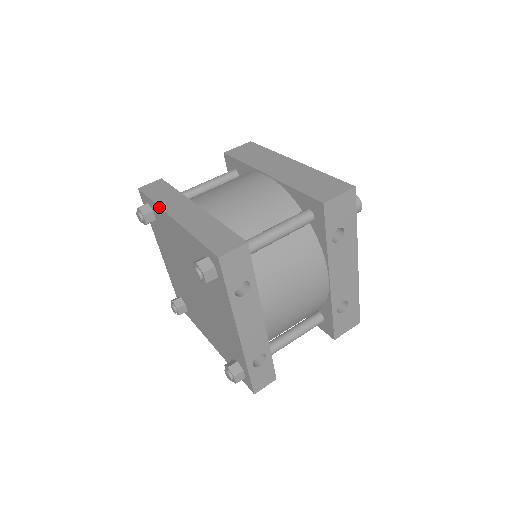
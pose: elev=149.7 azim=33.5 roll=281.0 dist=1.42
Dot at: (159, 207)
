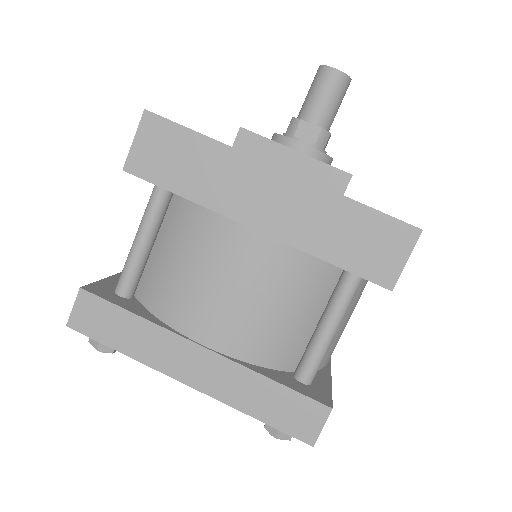
Dot at: occluded
